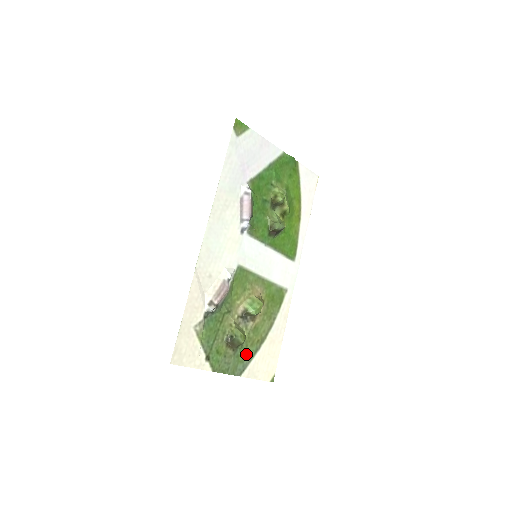
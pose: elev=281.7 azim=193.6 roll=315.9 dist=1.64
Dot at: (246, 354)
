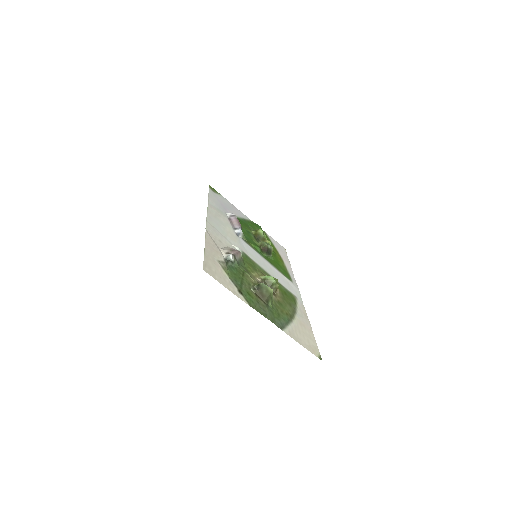
Dot at: (279, 316)
